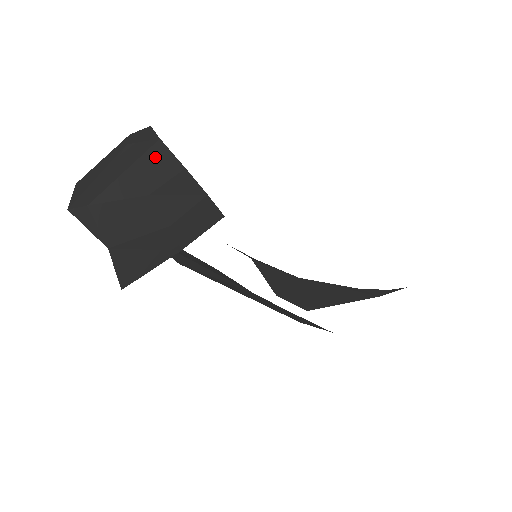
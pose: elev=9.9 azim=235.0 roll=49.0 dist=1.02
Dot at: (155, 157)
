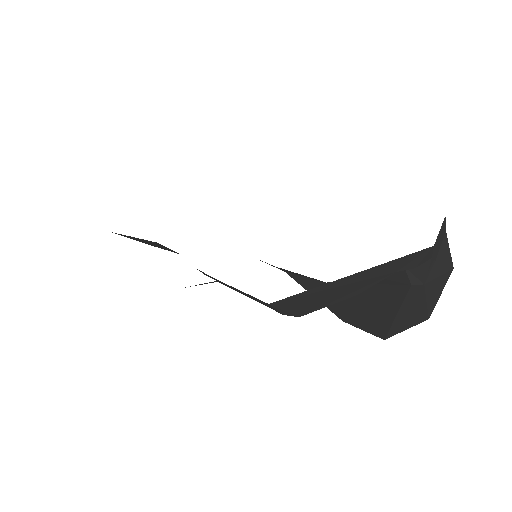
Dot at: occluded
